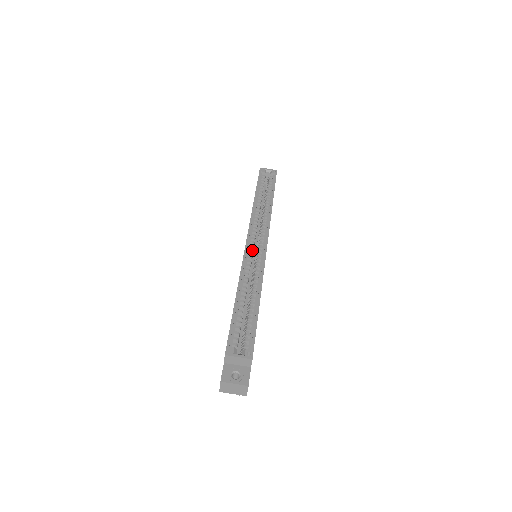
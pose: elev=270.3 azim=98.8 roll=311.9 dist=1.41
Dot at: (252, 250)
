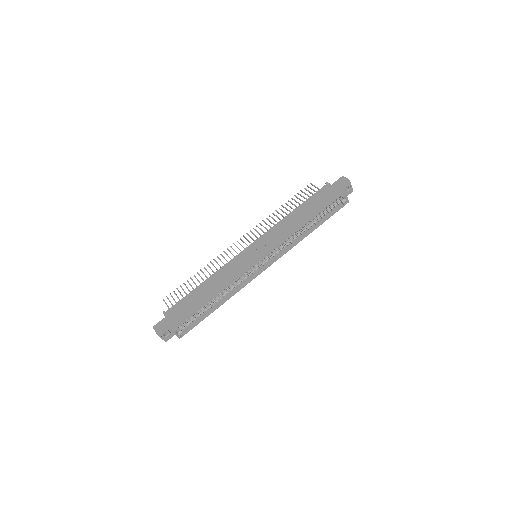
Dot at: occluded
